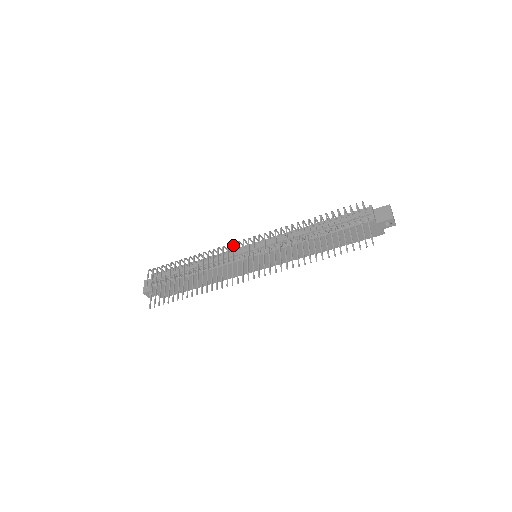
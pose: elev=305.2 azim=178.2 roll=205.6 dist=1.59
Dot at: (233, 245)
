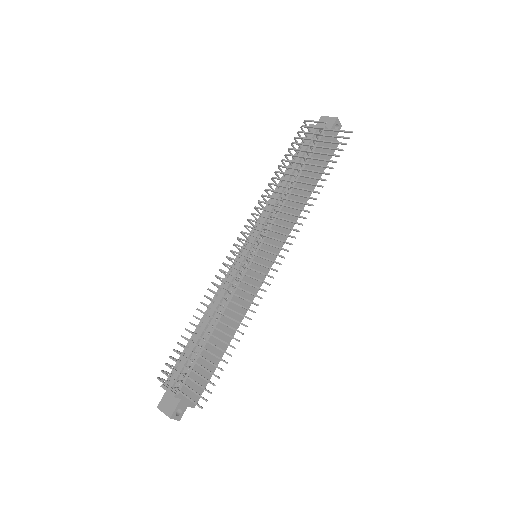
Dot at: (229, 257)
